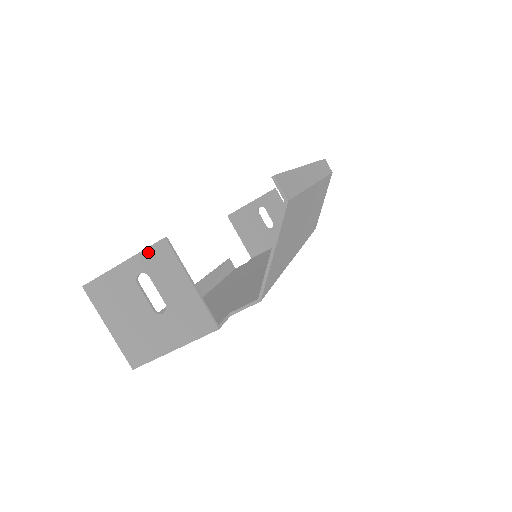
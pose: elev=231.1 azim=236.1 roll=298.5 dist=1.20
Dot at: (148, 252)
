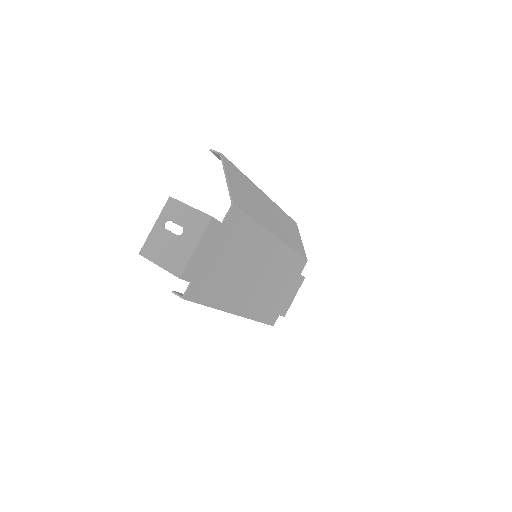
Dot at: (164, 209)
